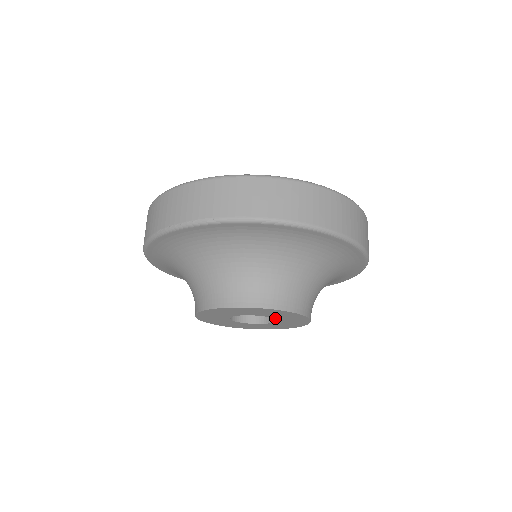
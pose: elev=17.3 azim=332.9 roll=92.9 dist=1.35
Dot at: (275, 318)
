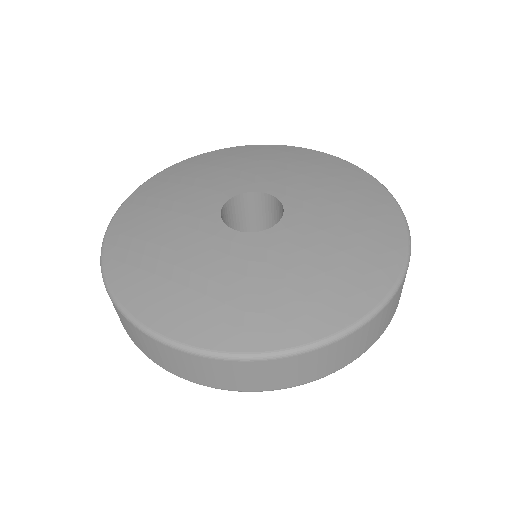
Dot at: occluded
